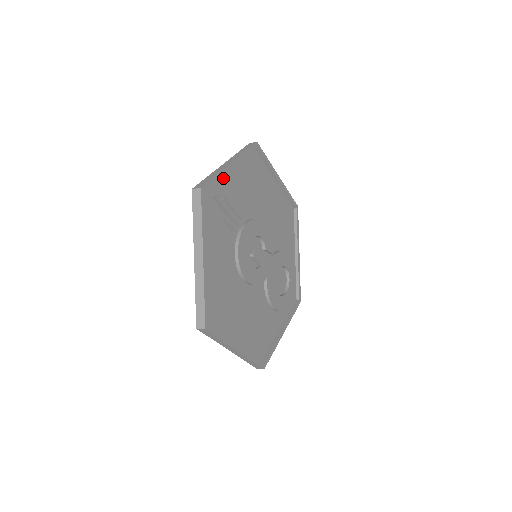
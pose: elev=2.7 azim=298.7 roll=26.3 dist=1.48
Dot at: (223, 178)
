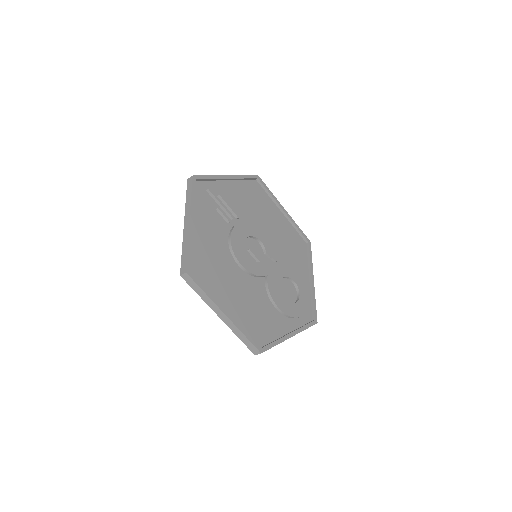
Dot at: (219, 183)
